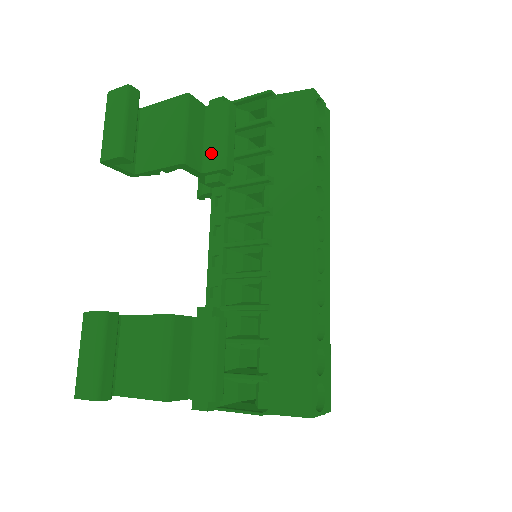
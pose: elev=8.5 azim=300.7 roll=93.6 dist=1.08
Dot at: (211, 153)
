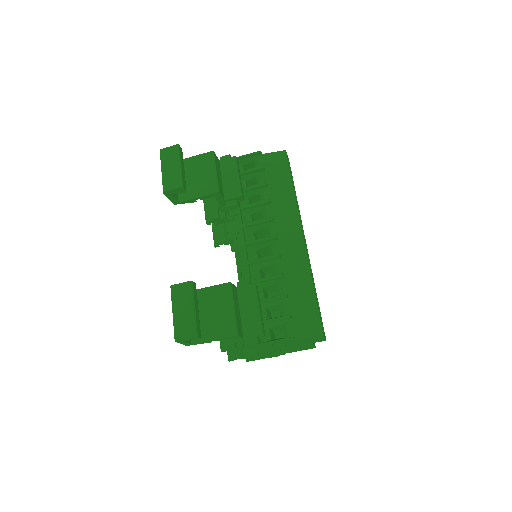
Dot at: (229, 188)
